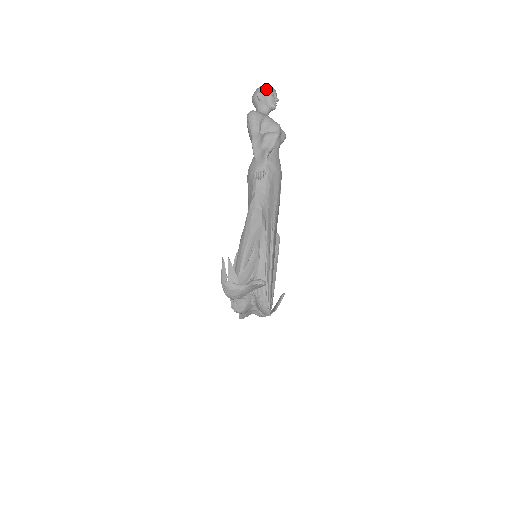
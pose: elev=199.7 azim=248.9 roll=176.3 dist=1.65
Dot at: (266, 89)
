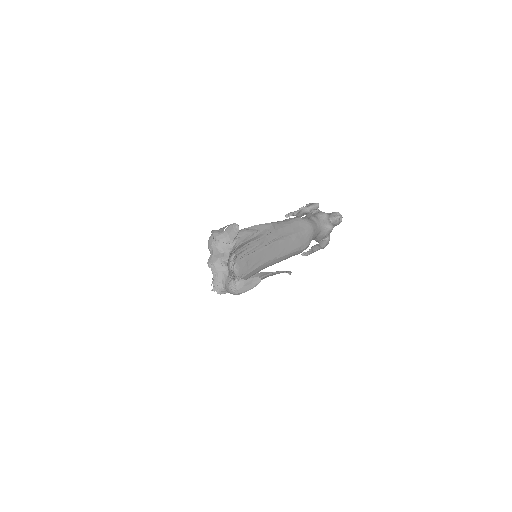
Dot at: occluded
